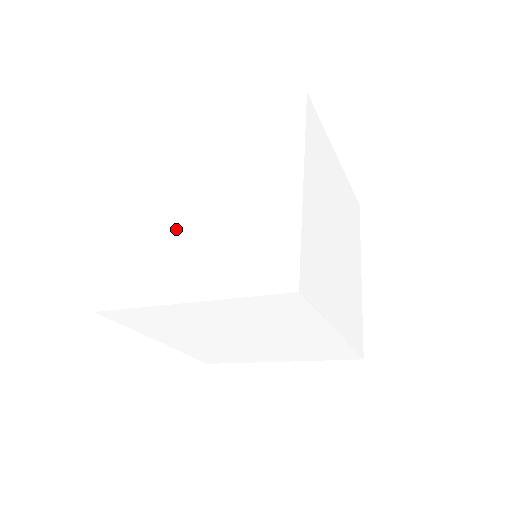
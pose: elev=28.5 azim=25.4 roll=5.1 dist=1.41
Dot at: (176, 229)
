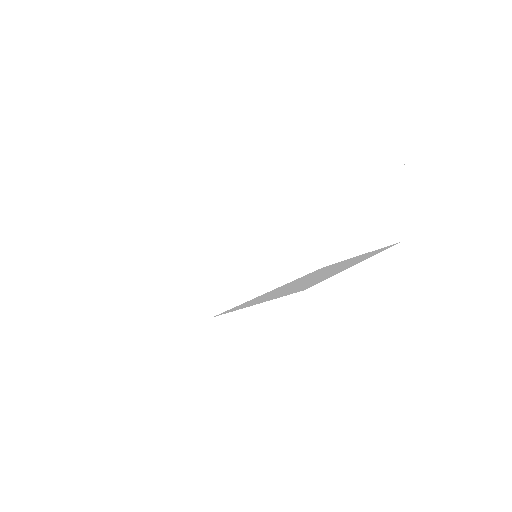
Dot at: (122, 255)
